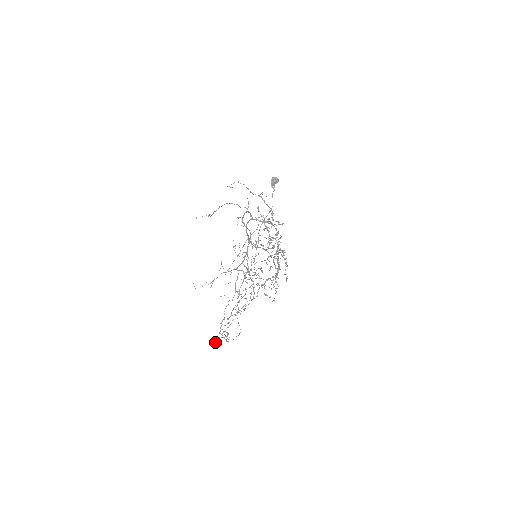
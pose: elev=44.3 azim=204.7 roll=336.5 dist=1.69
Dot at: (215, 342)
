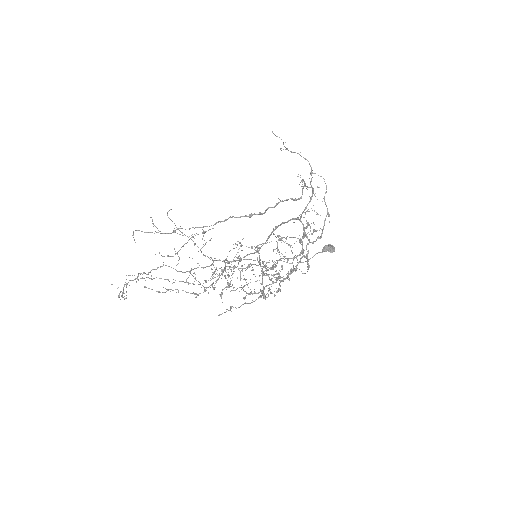
Dot at: (136, 230)
